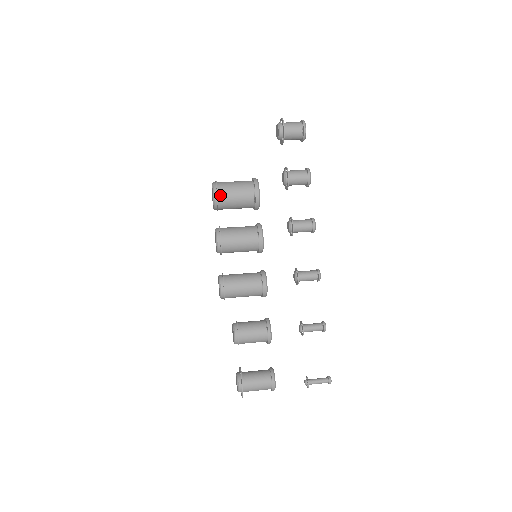
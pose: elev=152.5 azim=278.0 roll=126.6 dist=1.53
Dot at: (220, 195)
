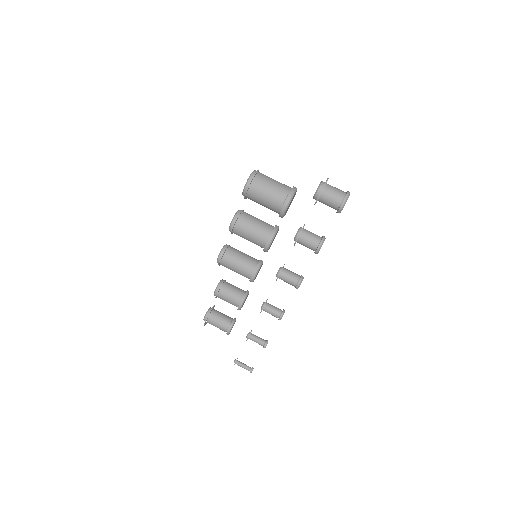
Dot at: (249, 193)
